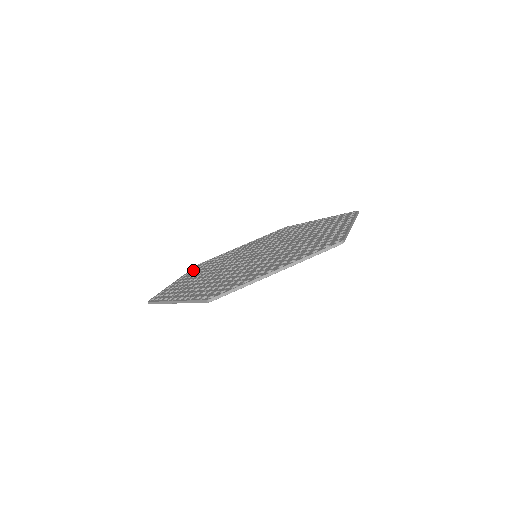
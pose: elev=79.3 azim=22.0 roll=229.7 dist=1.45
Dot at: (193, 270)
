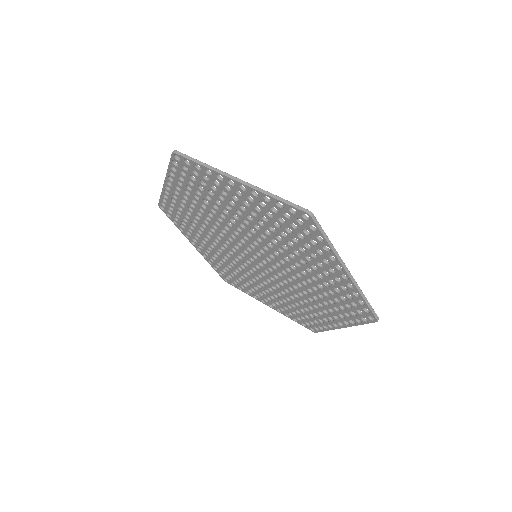
Dot at: occluded
